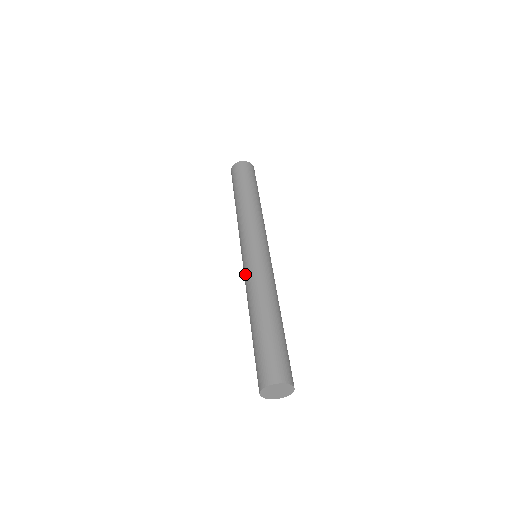
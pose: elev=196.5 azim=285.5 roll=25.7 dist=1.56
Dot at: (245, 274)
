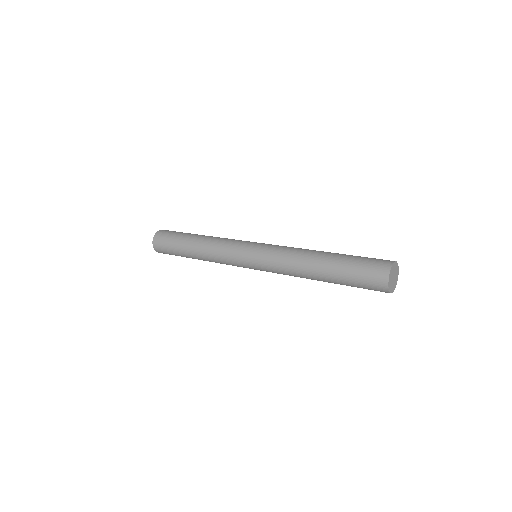
Dot at: (272, 253)
